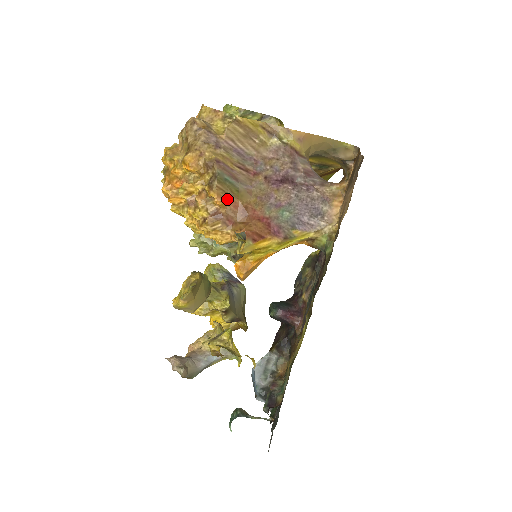
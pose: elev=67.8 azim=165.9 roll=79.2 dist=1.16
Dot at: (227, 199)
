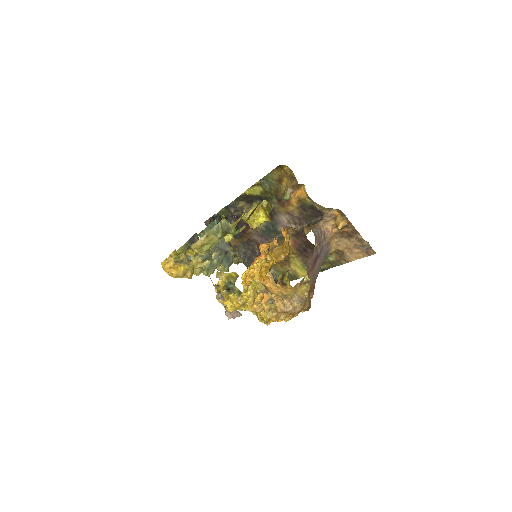
Dot at: occluded
